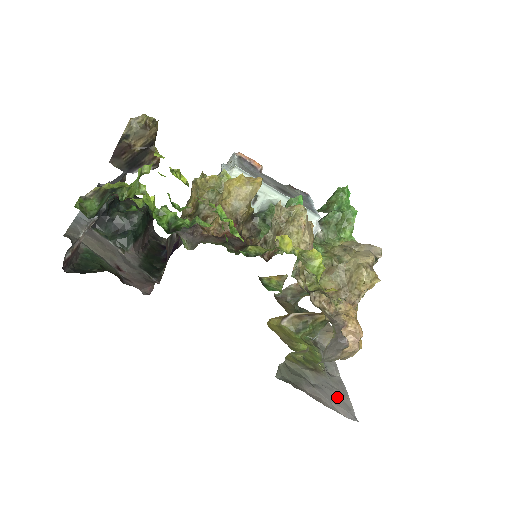
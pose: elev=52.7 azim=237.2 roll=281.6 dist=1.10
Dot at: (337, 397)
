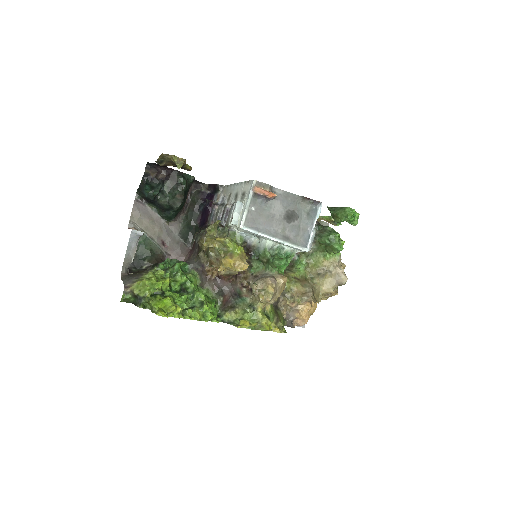
Dot at: occluded
